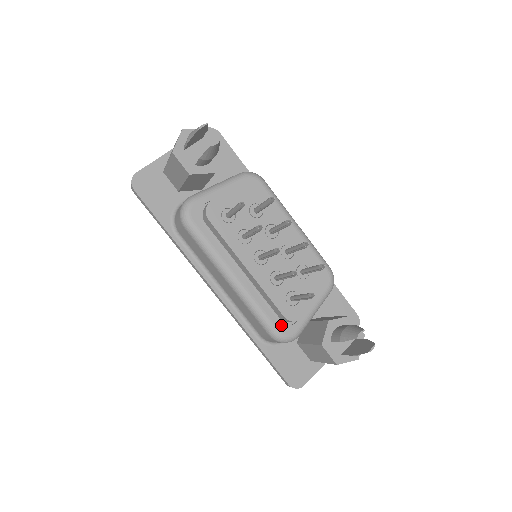
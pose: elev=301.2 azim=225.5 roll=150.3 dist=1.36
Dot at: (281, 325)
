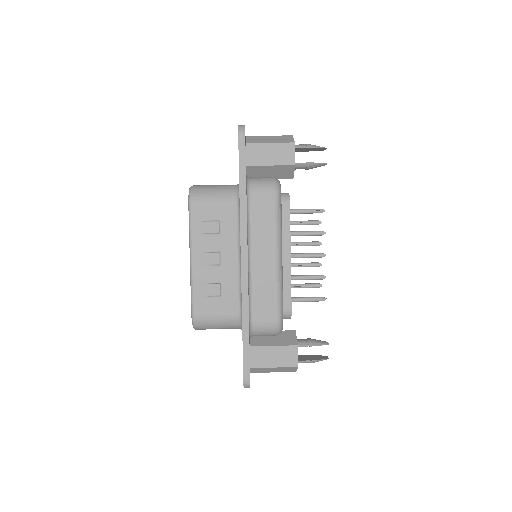
Dot at: occluded
